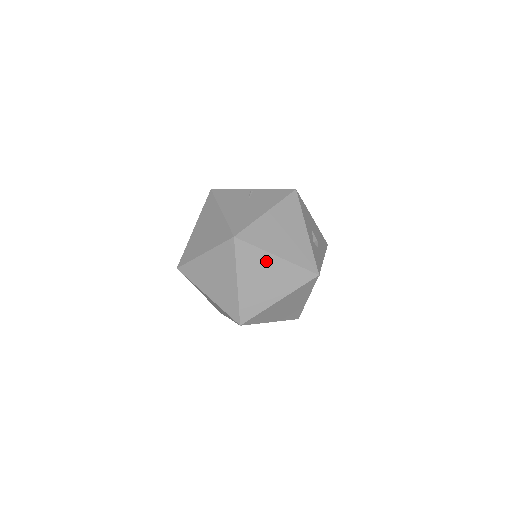
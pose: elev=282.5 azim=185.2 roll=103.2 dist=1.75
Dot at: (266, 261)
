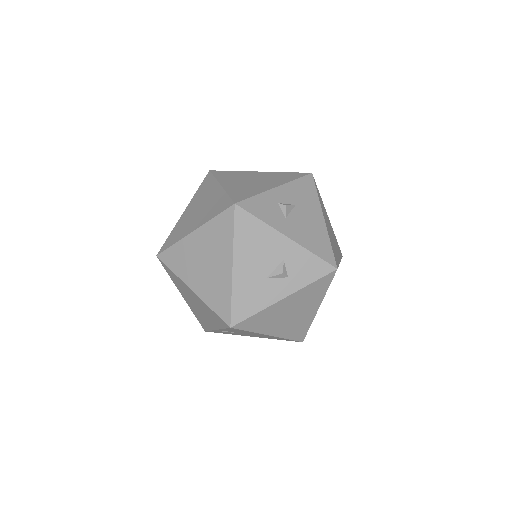
Dot at: (212, 190)
